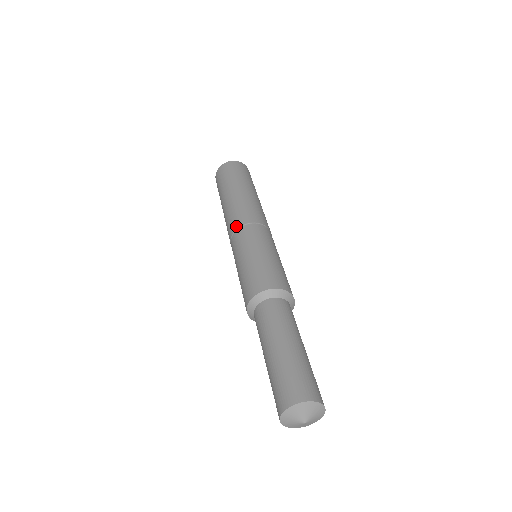
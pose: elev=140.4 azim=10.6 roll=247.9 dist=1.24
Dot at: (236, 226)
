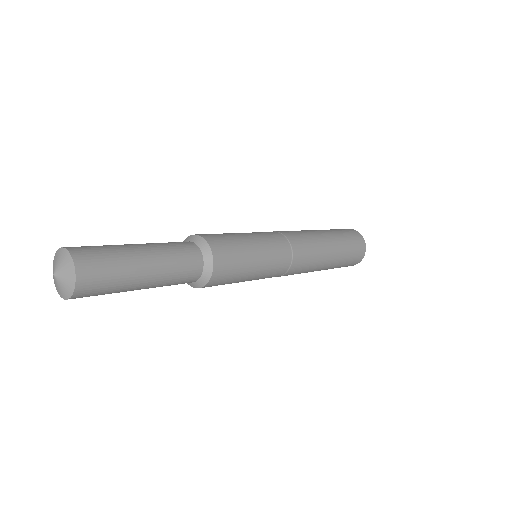
Dot at: (275, 231)
